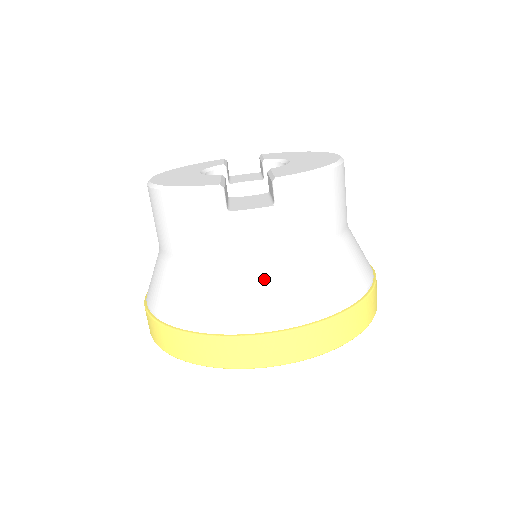
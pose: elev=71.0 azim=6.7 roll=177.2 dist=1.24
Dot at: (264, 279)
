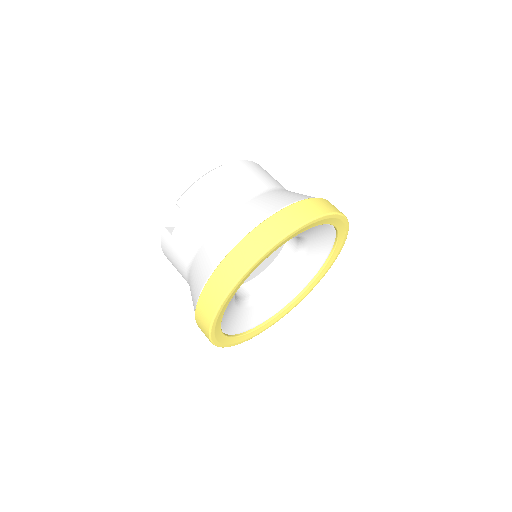
Dot at: (201, 254)
